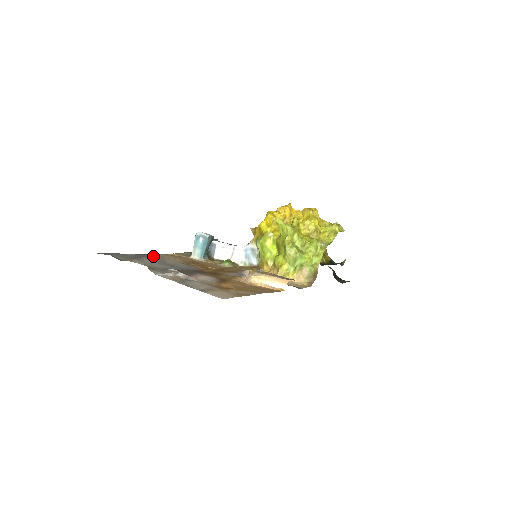
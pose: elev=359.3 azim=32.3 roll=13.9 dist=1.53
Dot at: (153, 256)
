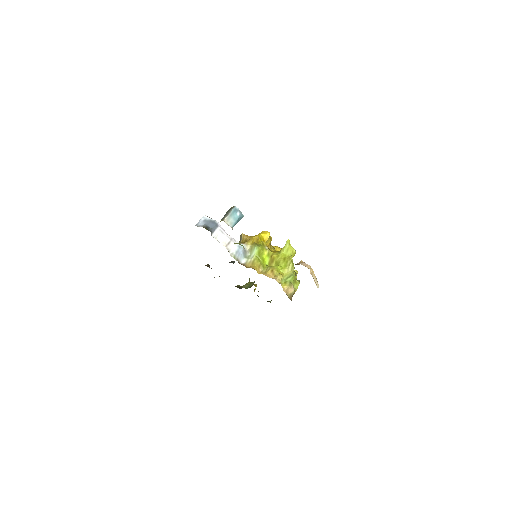
Dot at: occluded
